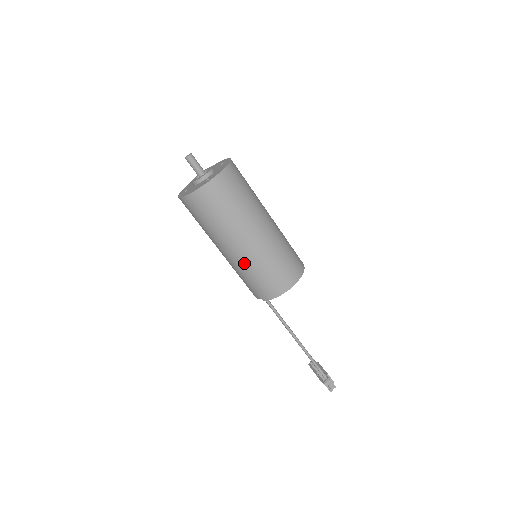
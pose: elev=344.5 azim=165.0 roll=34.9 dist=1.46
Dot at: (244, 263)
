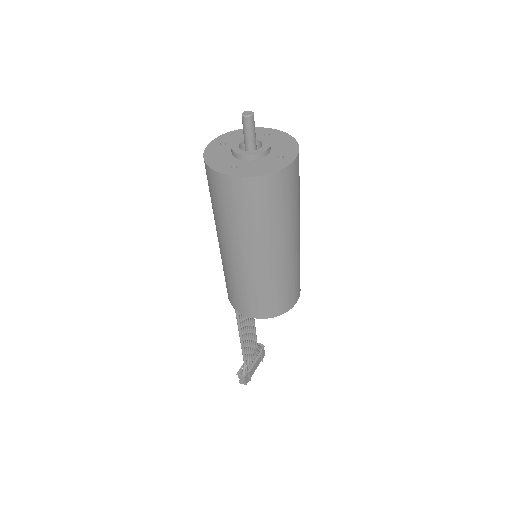
Dot at: (223, 259)
